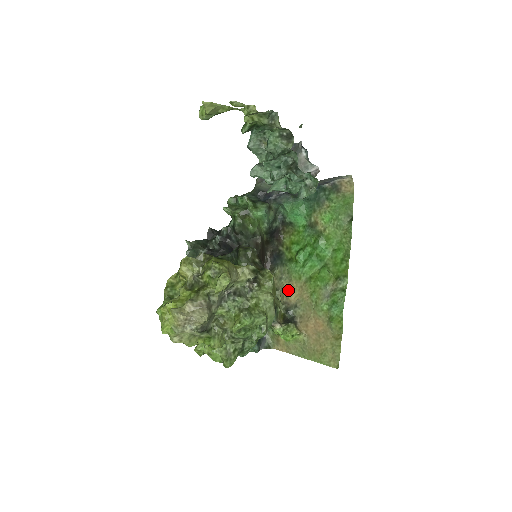
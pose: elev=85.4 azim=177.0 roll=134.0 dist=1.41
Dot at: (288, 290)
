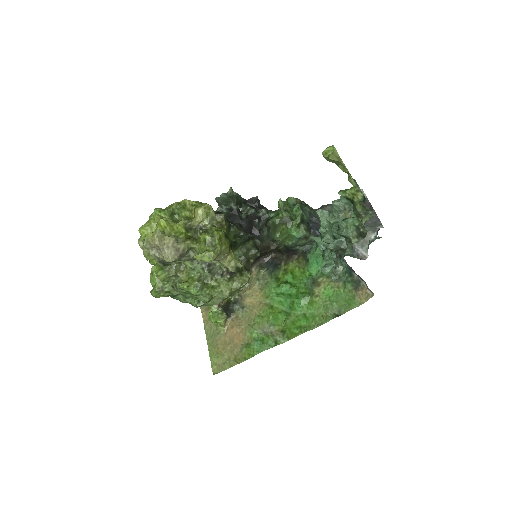
Dot at: (252, 292)
